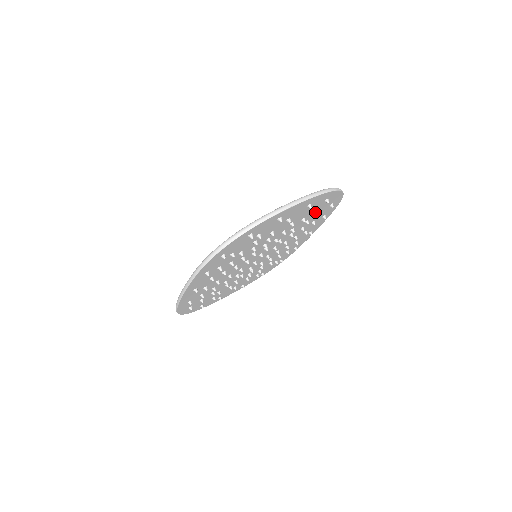
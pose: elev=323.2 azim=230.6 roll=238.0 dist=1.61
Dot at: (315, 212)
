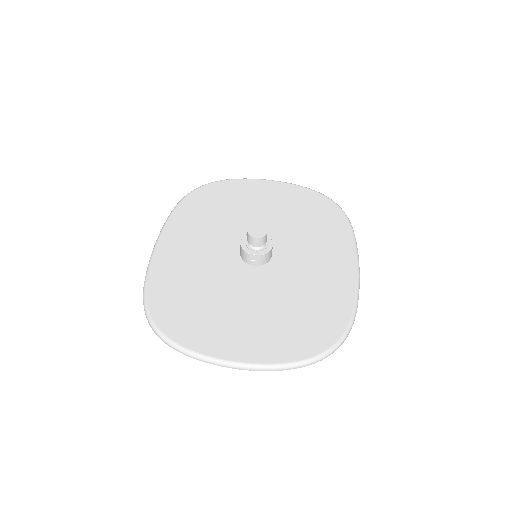
Dot at: (303, 324)
